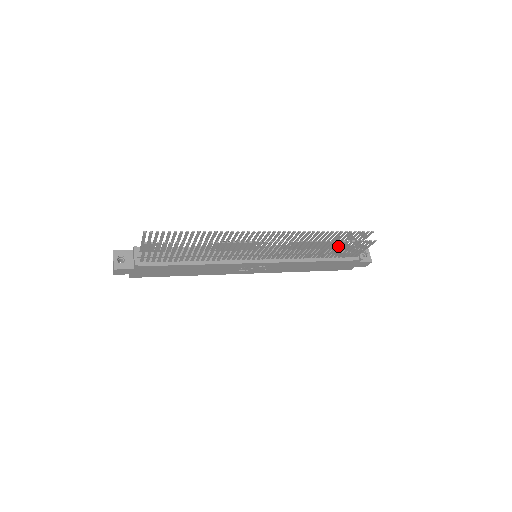
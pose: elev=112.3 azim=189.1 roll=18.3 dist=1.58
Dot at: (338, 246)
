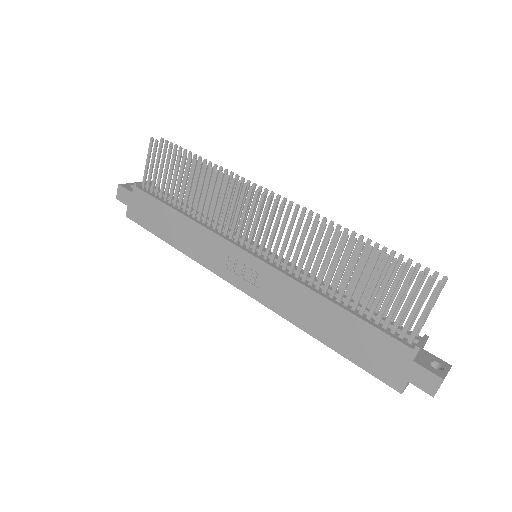
Dot at: (369, 267)
